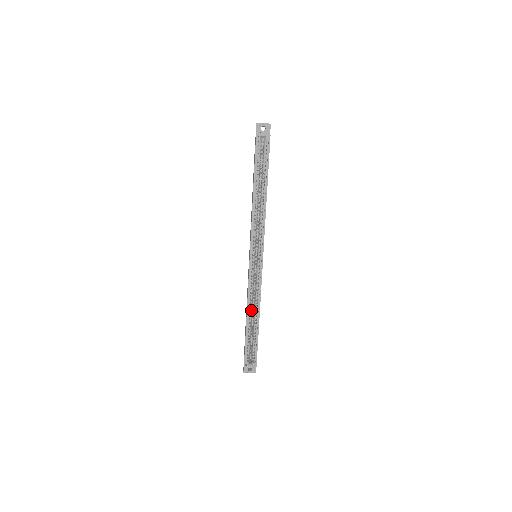
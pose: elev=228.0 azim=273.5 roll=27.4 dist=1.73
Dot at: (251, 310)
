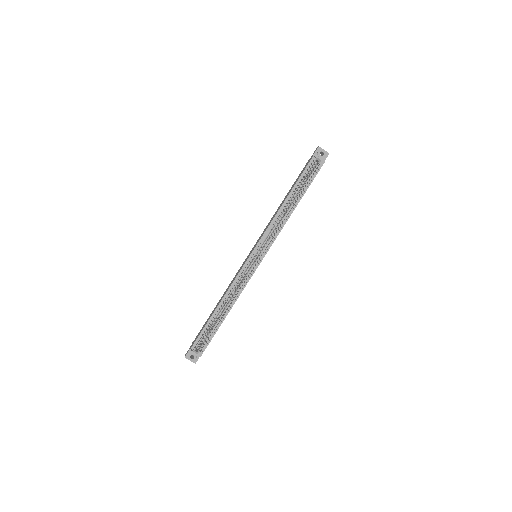
Dot at: occluded
